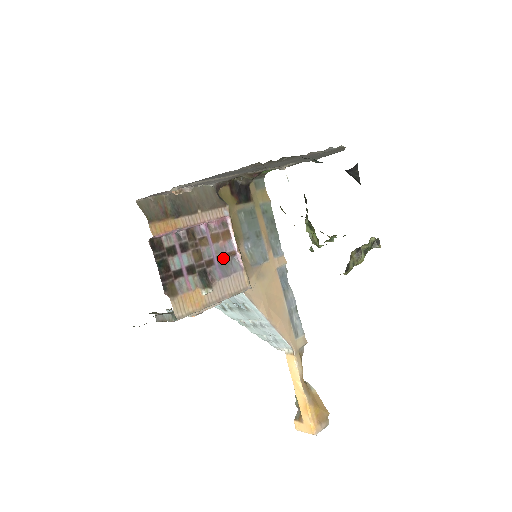
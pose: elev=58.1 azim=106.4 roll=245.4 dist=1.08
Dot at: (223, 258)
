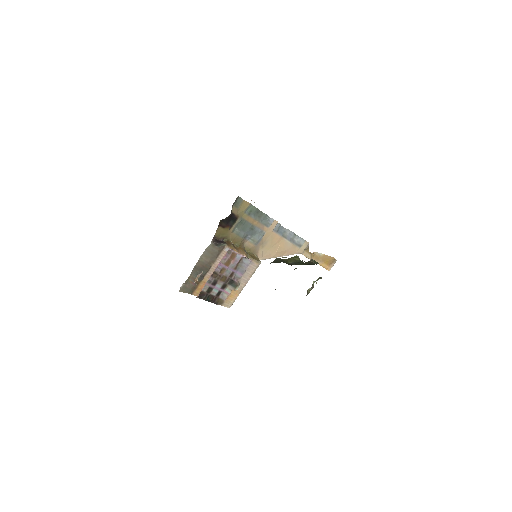
Dot at: (237, 265)
